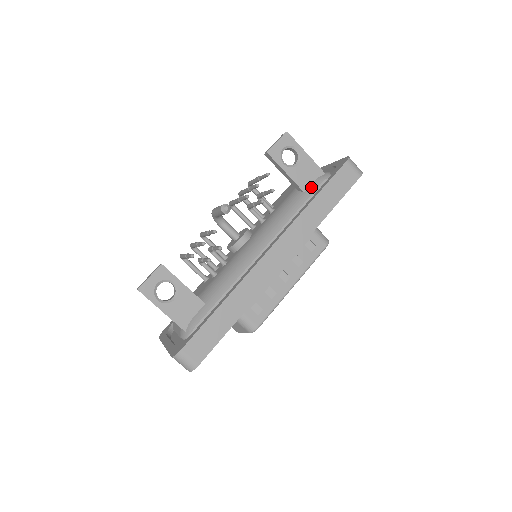
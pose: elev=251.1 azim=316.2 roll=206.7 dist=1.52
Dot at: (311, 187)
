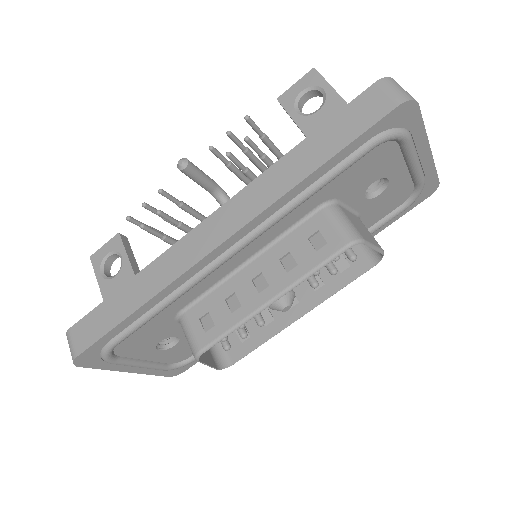
Dot at: occluded
